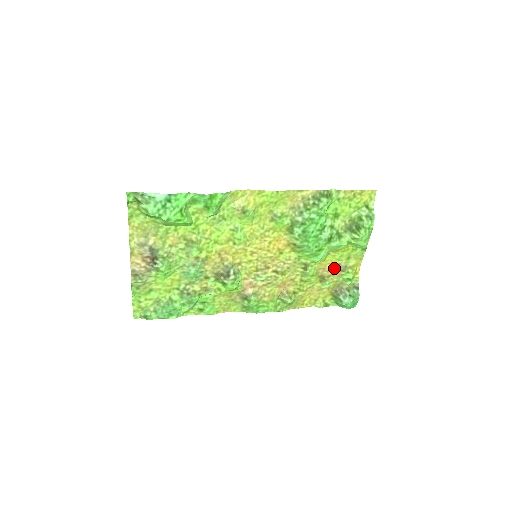
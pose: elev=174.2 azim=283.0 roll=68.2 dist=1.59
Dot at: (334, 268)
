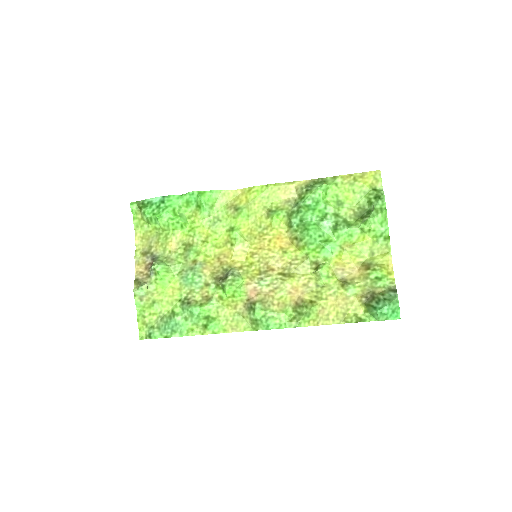
Dot at: (357, 269)
